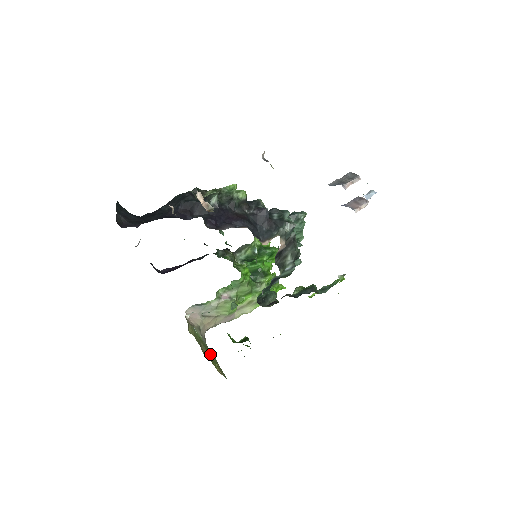
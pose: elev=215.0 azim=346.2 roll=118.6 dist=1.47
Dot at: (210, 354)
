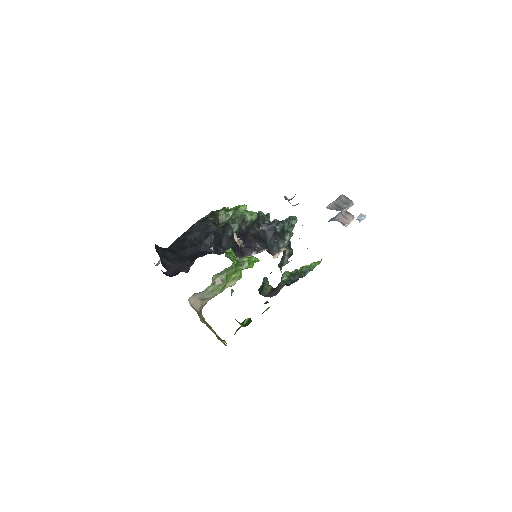
Dot at: occluded
